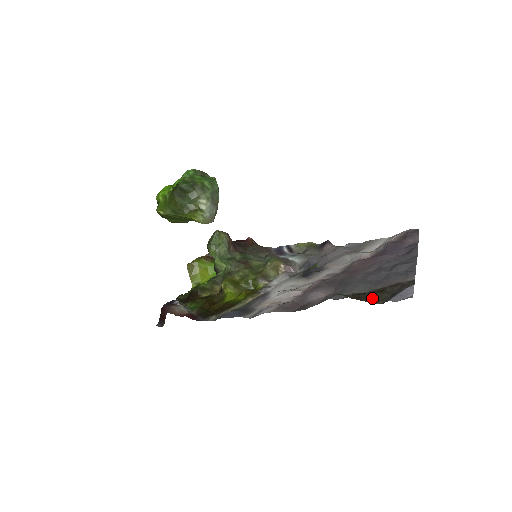
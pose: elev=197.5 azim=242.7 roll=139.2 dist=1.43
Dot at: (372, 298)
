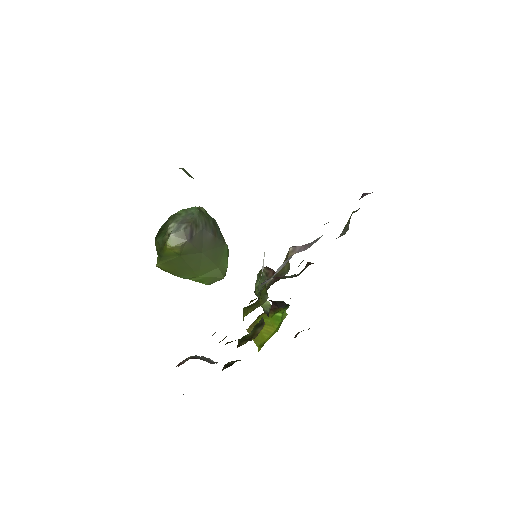
Dot at: occluded
